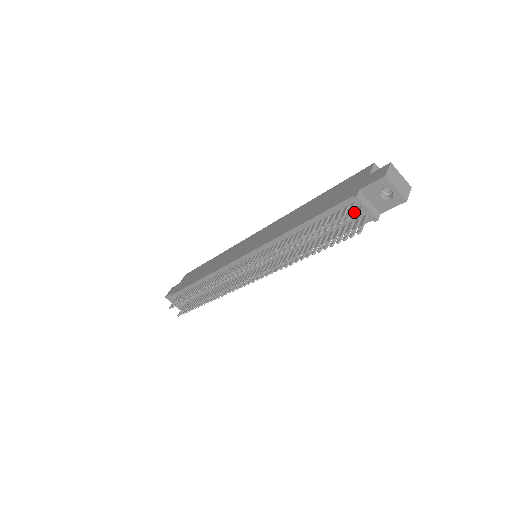
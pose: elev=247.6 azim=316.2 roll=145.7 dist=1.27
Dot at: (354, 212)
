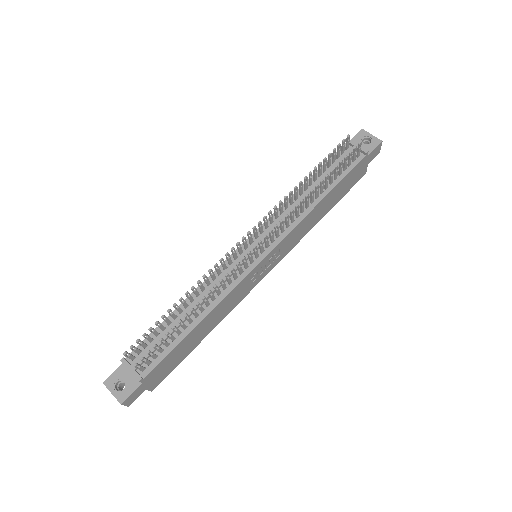
Dot at: (349, 151)
